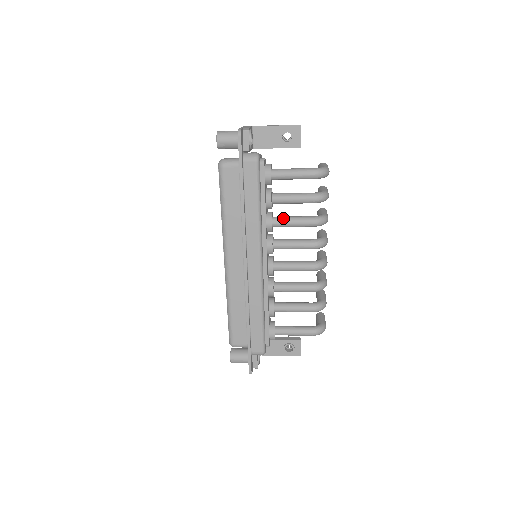
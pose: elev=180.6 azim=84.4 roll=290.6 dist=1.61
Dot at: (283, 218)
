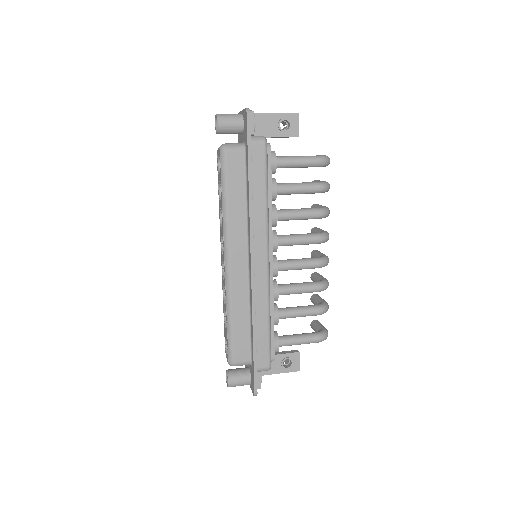
Dot at: (287, 210)
